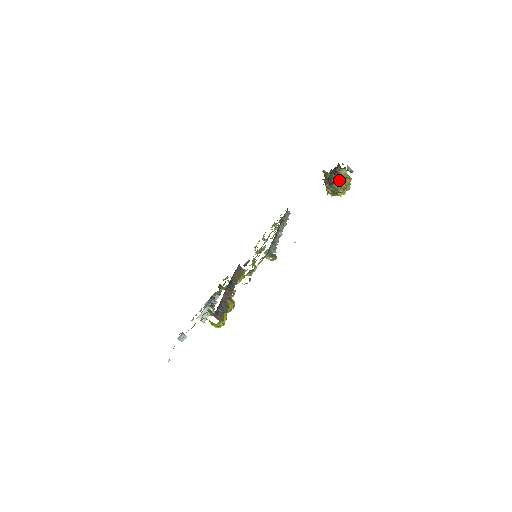
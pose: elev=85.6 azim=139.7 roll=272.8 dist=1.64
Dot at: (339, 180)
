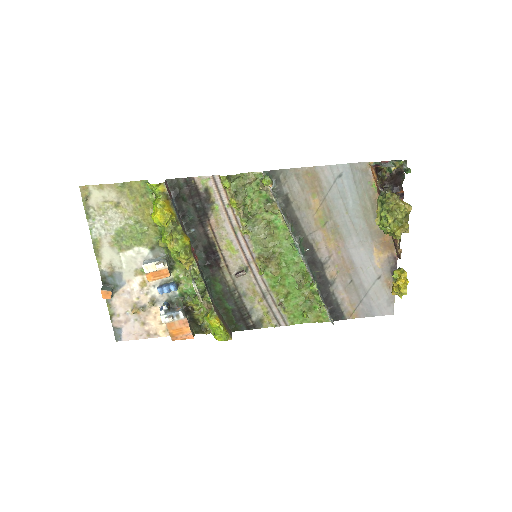
Dot at: (389, 167)
